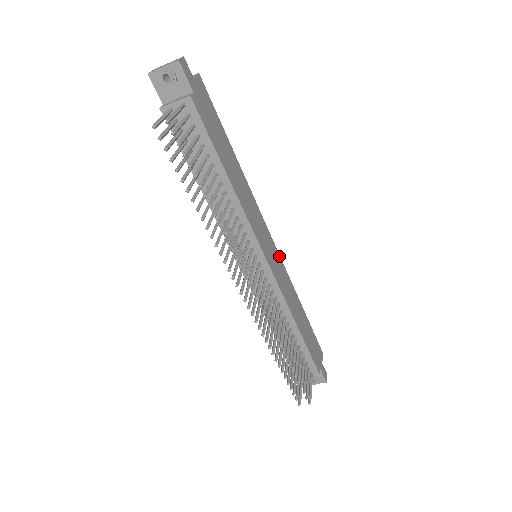
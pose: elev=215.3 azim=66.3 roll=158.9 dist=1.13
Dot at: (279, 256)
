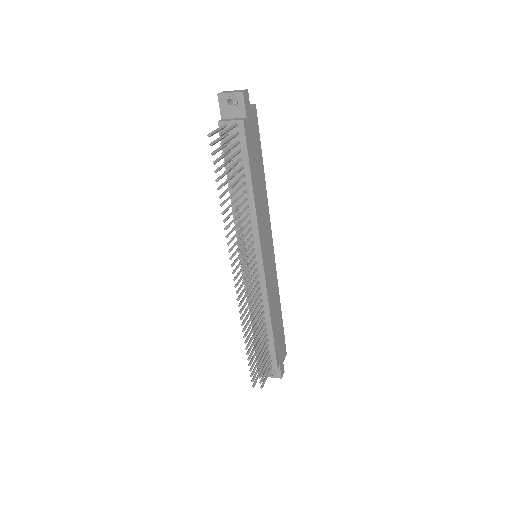
Dot at: occluded
